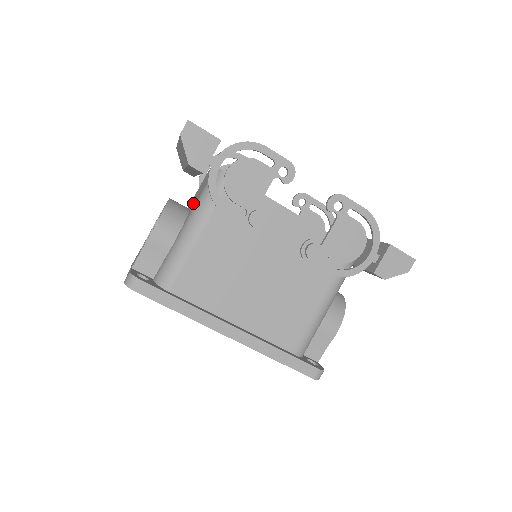
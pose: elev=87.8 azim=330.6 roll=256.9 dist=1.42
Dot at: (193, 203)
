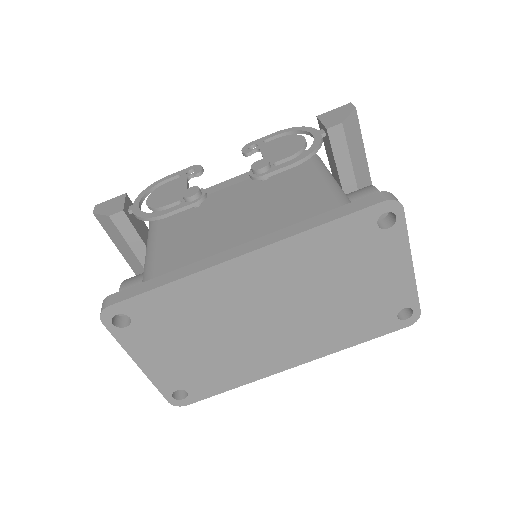
Dot at: occluded
